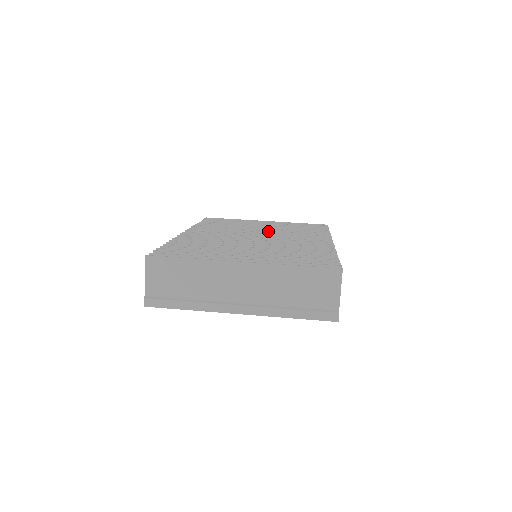
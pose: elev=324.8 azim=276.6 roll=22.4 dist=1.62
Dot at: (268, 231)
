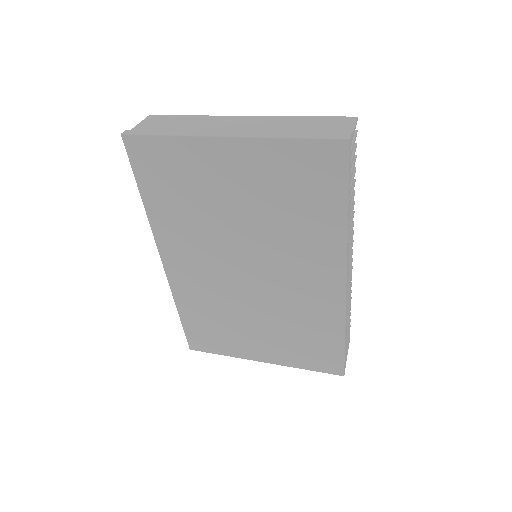
Dot at: occluded
